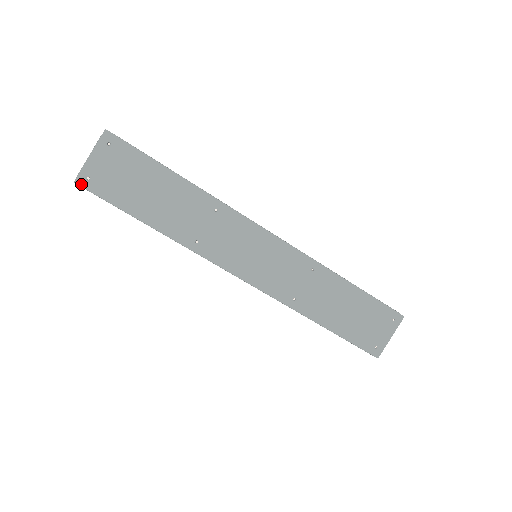
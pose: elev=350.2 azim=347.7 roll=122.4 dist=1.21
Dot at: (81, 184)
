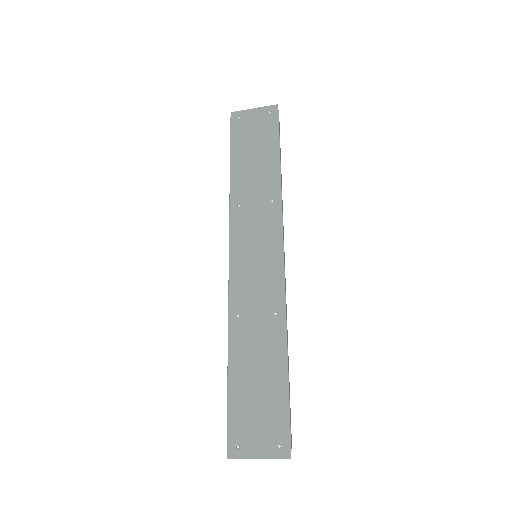
Dot at: (232, 116)
